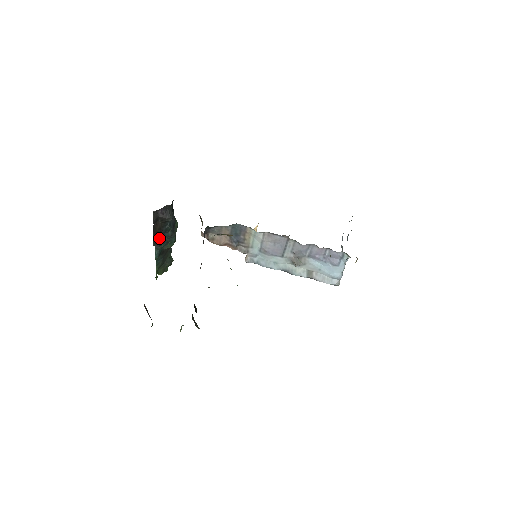
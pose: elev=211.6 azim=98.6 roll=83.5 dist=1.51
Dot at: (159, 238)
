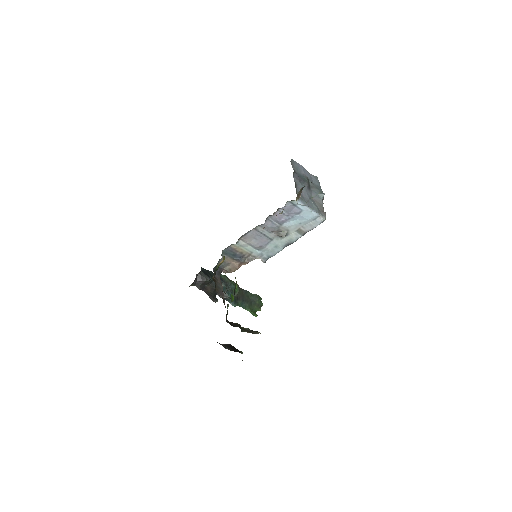
Dot at: occluded
